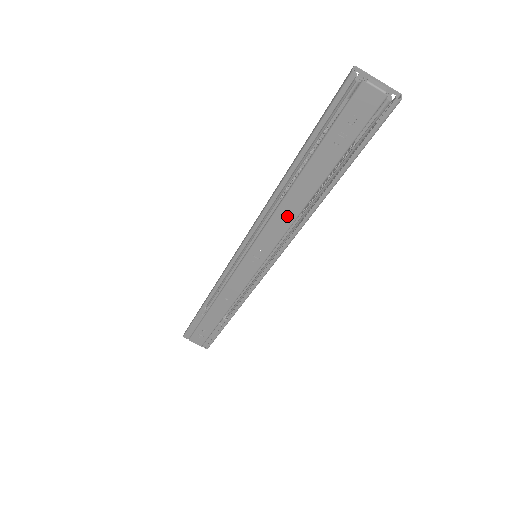
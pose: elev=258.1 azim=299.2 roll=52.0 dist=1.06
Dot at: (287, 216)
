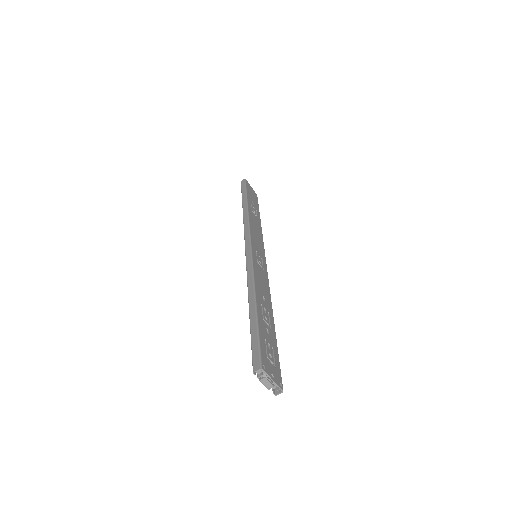
Dot at: occluded
